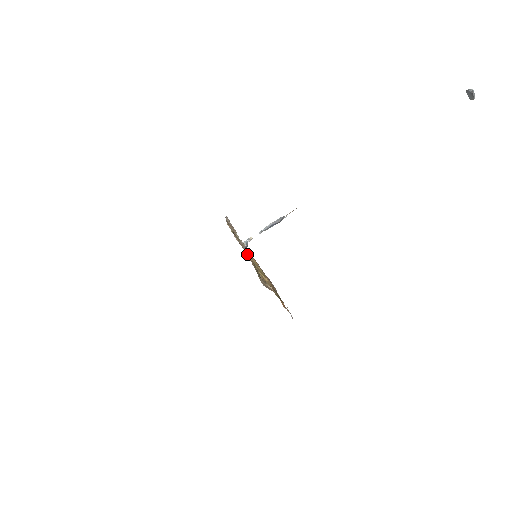
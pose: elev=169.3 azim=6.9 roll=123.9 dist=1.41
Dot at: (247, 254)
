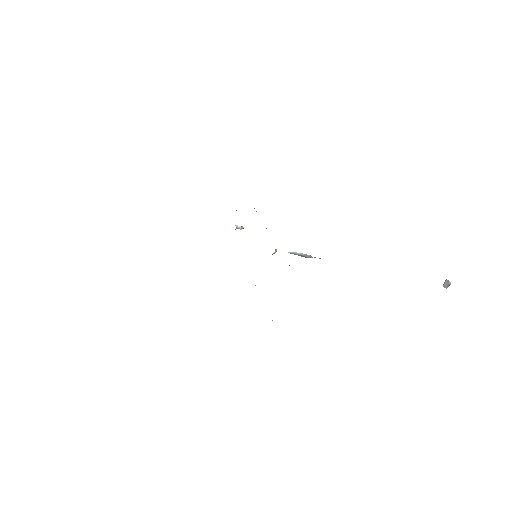
Dot at: occluded
